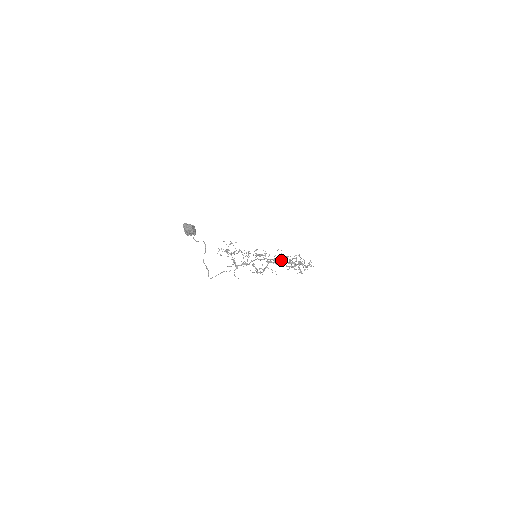
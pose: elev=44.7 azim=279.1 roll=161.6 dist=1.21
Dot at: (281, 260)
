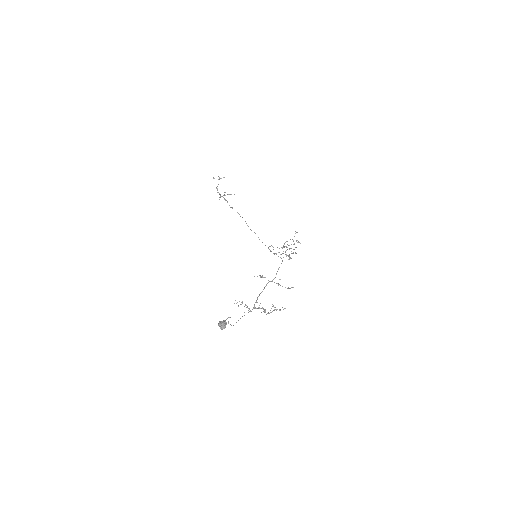
Dot at: (278, 269)
